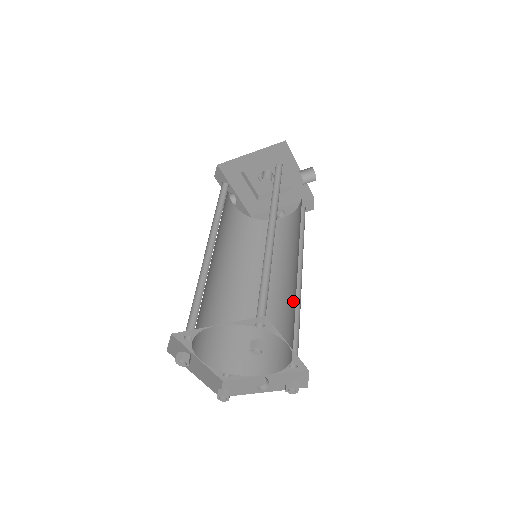
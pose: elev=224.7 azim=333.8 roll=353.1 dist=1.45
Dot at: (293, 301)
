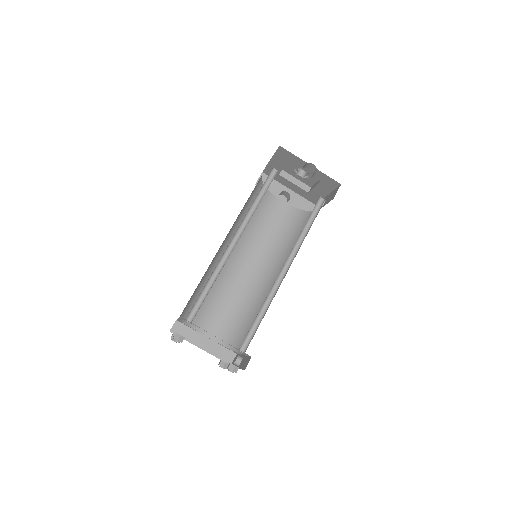
Dot at: occluded
